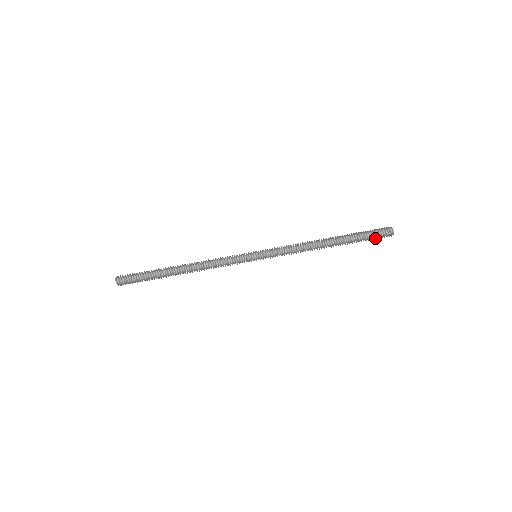
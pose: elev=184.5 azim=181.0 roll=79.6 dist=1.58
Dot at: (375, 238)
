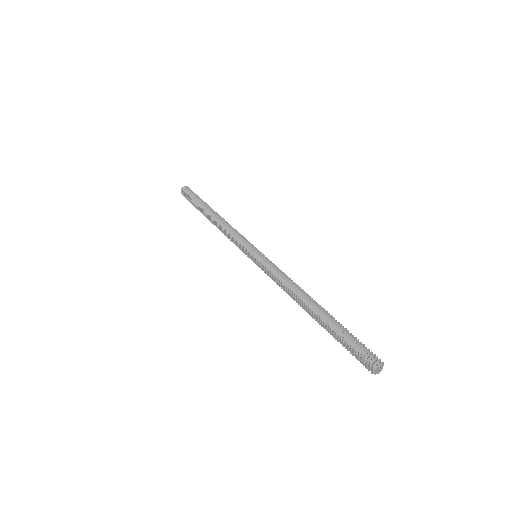
Dot at: (354, 354)
